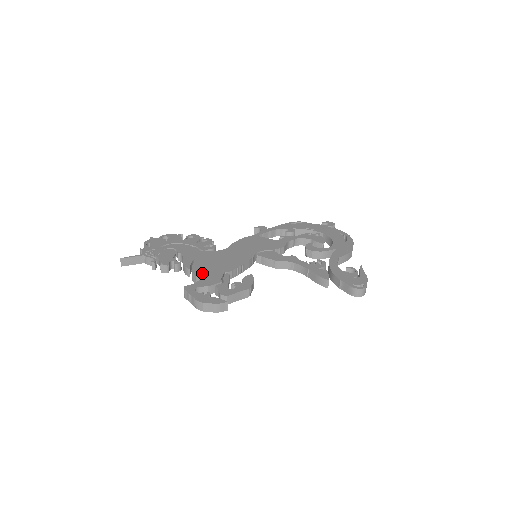
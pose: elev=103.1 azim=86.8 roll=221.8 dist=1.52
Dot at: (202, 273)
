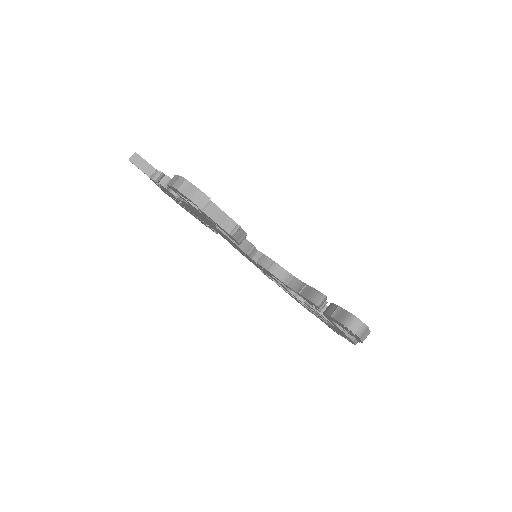
Dot at: occluded
